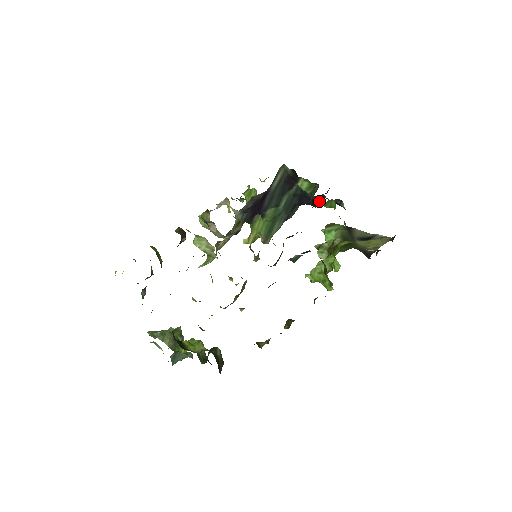
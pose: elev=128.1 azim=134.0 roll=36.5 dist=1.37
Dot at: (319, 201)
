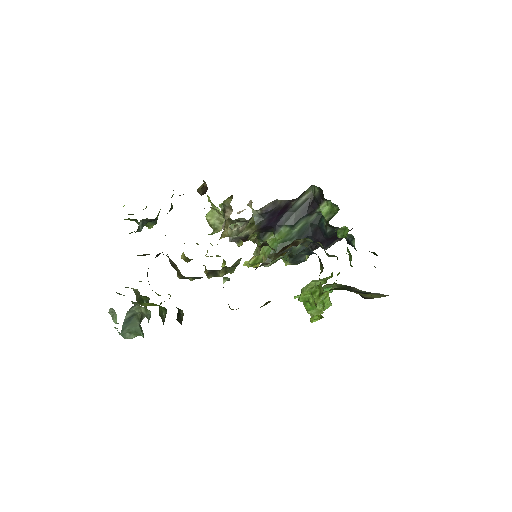
Dot at: (330, 245)
